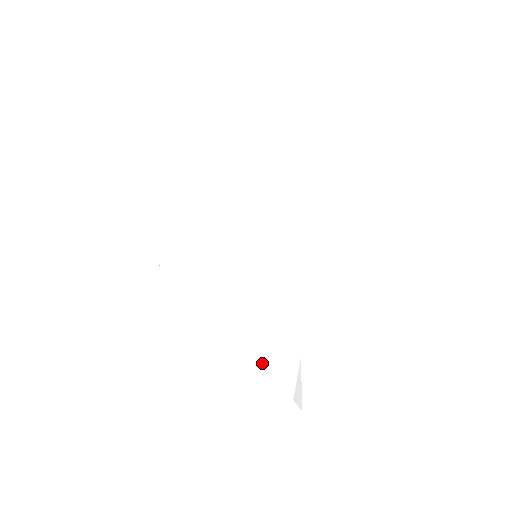
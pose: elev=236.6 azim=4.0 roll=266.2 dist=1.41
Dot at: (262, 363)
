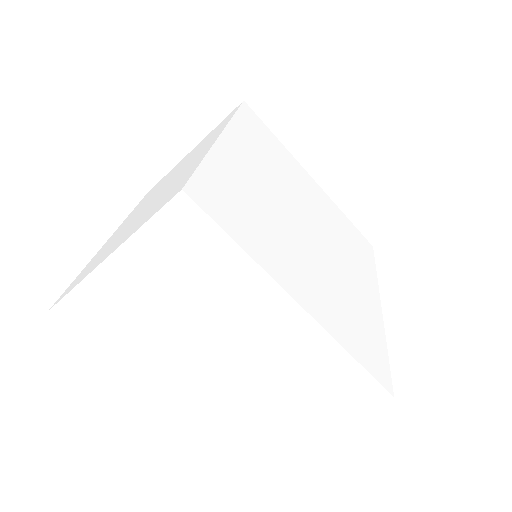
Dot at: (308, 376)
